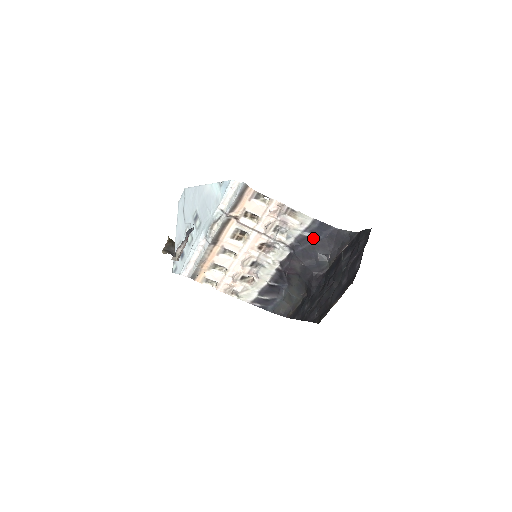
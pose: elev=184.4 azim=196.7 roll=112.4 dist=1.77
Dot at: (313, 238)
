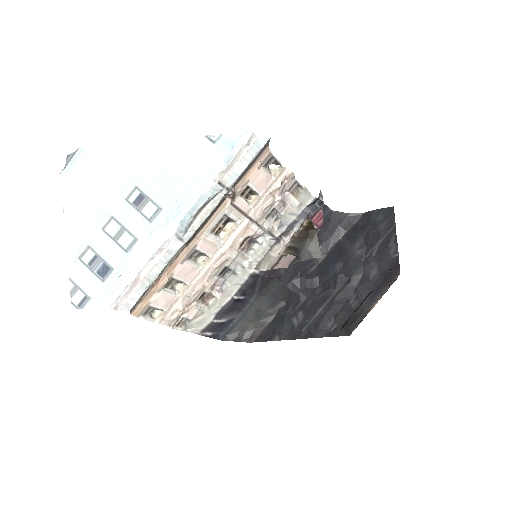
Dot at: occluded
